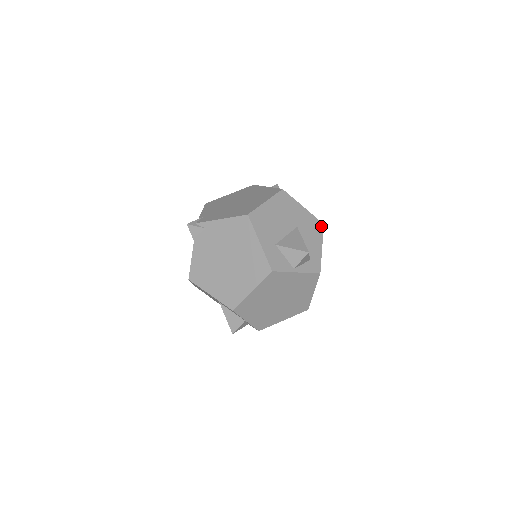
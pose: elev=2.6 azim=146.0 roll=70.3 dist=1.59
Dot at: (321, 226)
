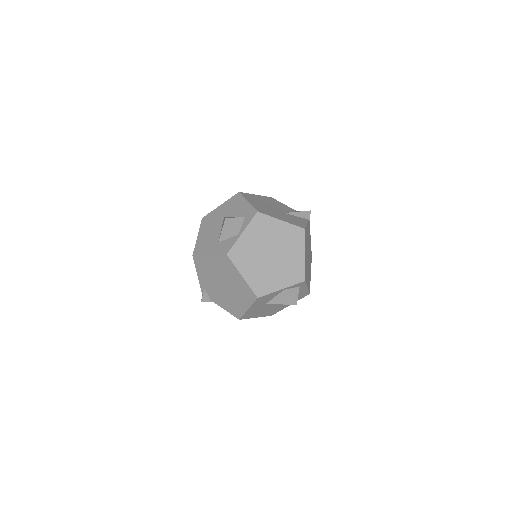
Dot at: (238, 195)
